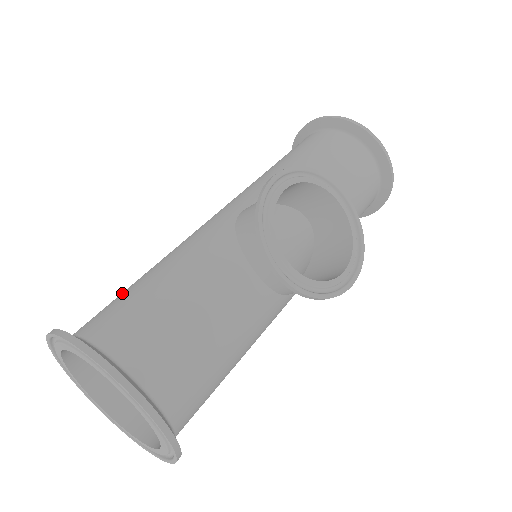
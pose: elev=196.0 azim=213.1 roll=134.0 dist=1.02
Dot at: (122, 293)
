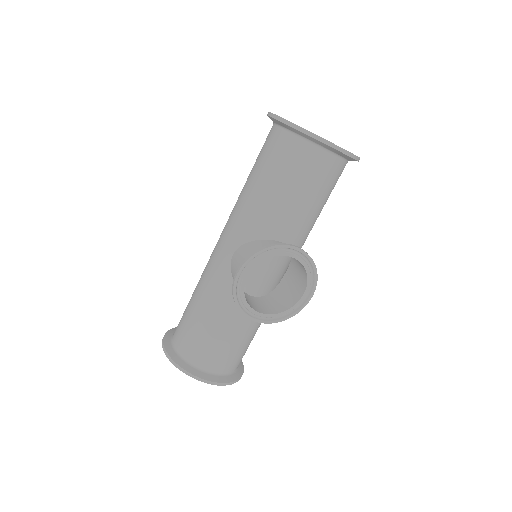
Dot at: (186, 316)
